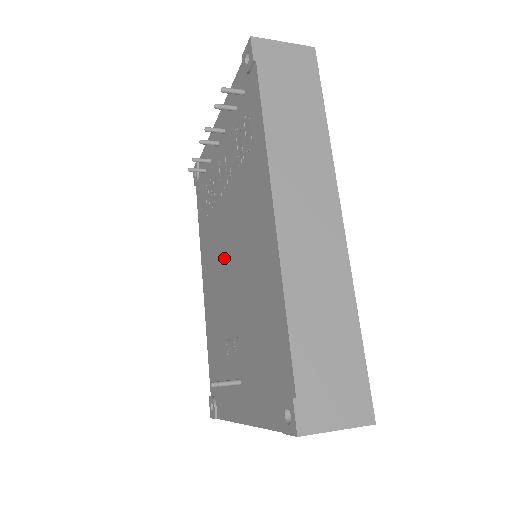
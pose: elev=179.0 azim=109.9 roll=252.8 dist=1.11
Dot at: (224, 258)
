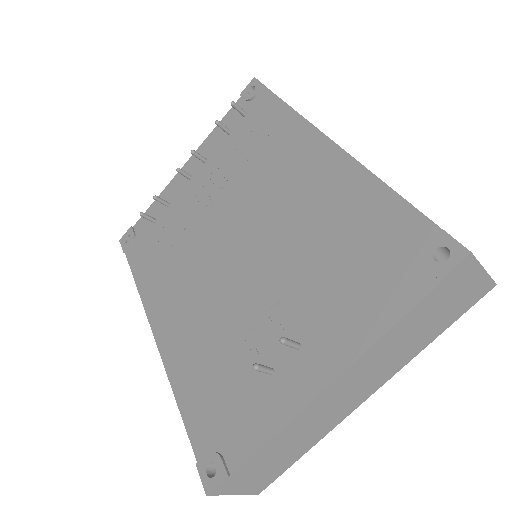
Dot at: (222, 257)
